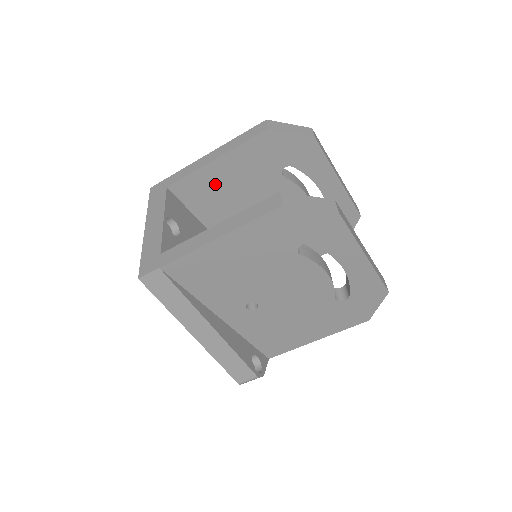
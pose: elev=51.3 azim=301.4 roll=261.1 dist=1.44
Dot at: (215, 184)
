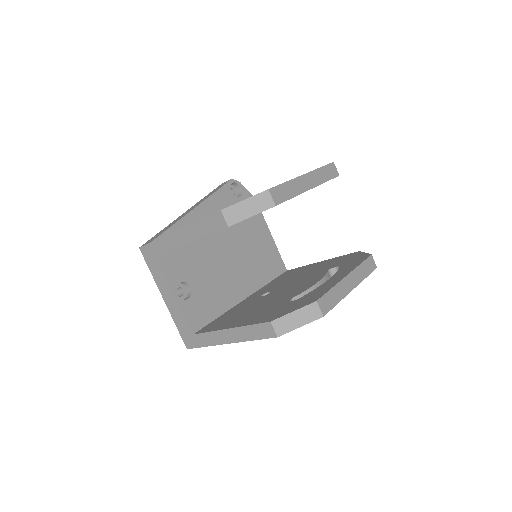
Dot at: occluded
